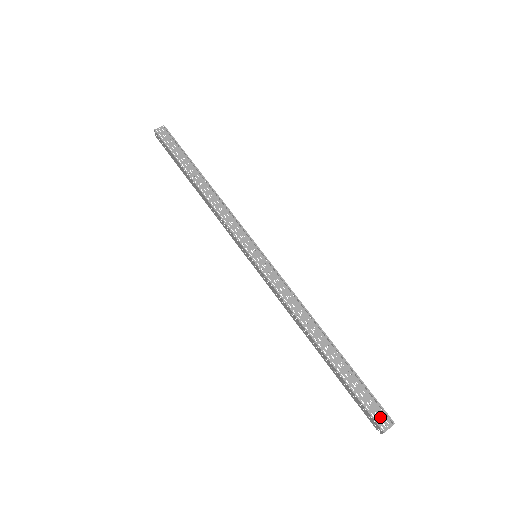
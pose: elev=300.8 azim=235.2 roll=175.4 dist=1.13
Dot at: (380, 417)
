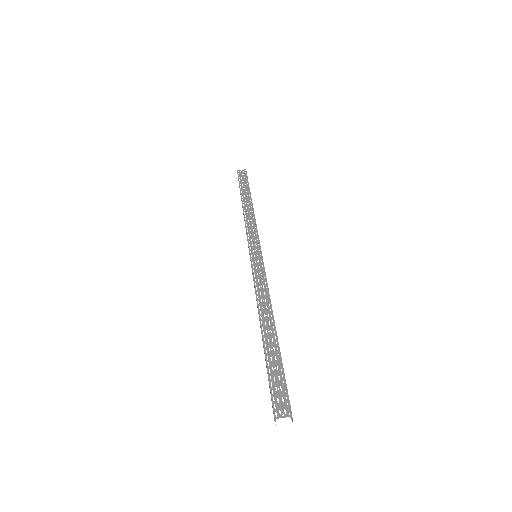
Dot at: (280, 404)
